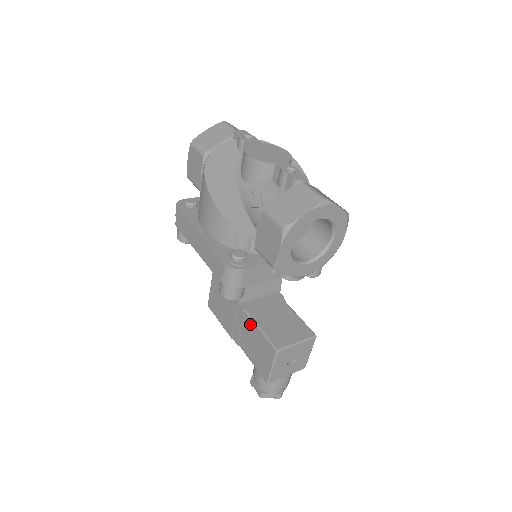
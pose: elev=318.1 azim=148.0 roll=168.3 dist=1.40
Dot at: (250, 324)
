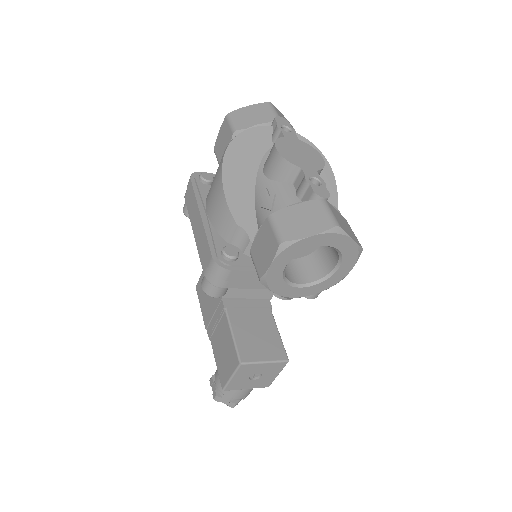
Dot at: (225, 324)
